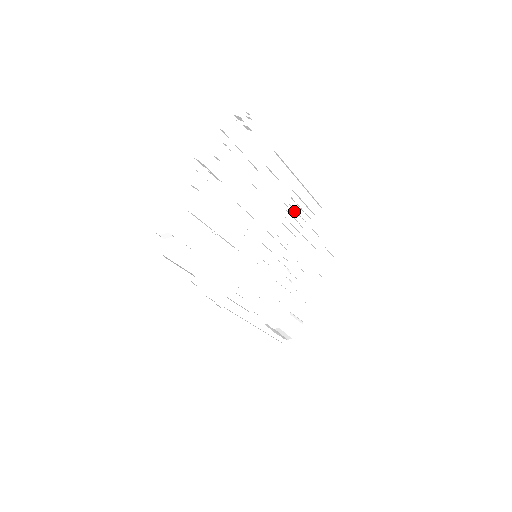
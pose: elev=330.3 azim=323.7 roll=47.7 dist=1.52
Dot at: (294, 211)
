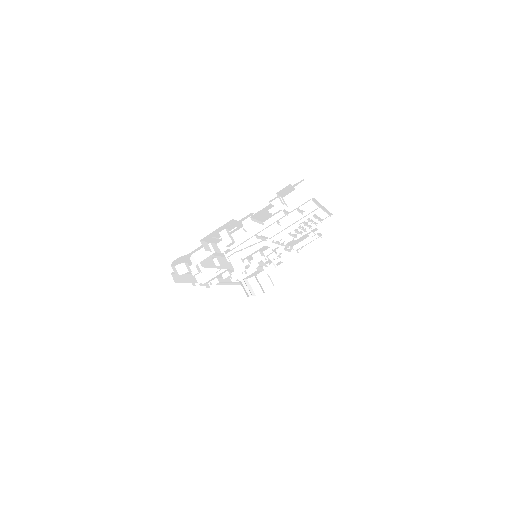
Dot at: (307, 223)
